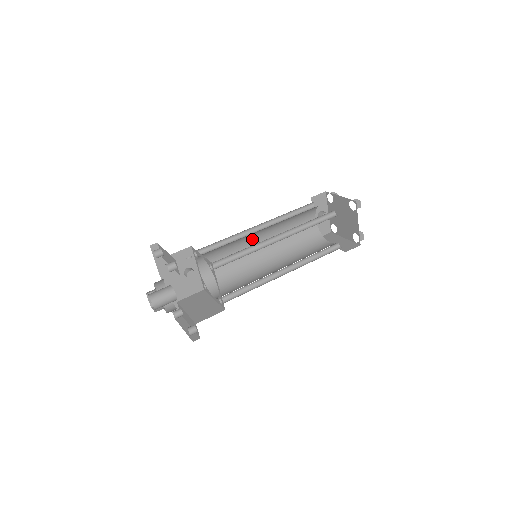
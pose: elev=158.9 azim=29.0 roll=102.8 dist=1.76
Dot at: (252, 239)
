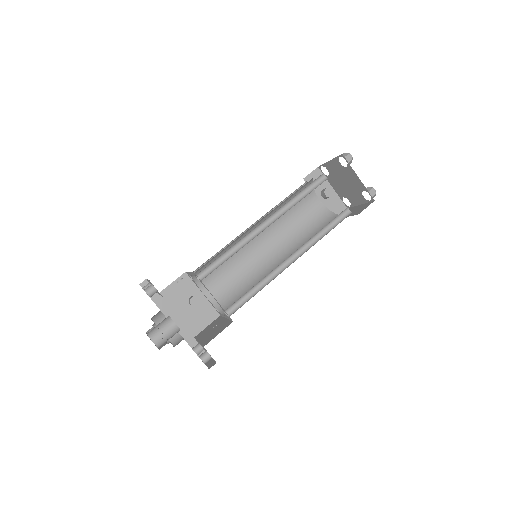
Dot at: (251, 243)
